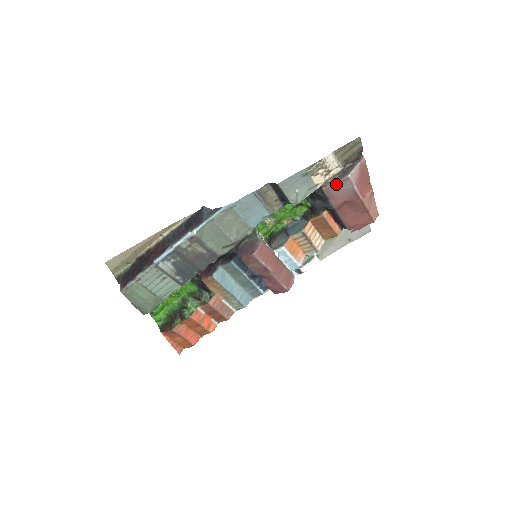
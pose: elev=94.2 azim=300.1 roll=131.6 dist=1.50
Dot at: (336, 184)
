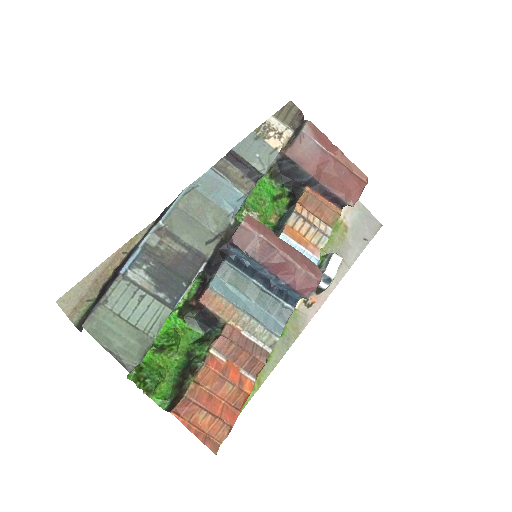
Dot at: (296, 144)
